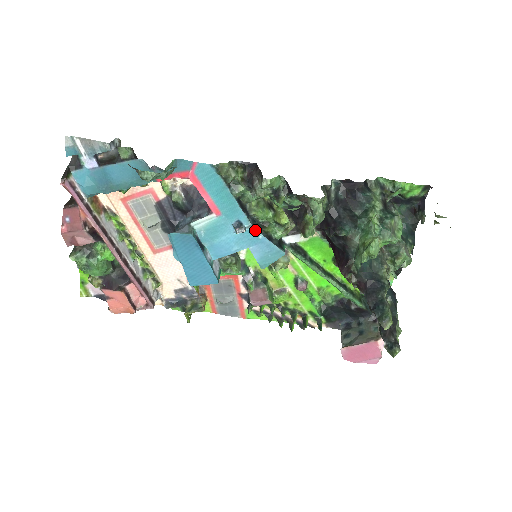
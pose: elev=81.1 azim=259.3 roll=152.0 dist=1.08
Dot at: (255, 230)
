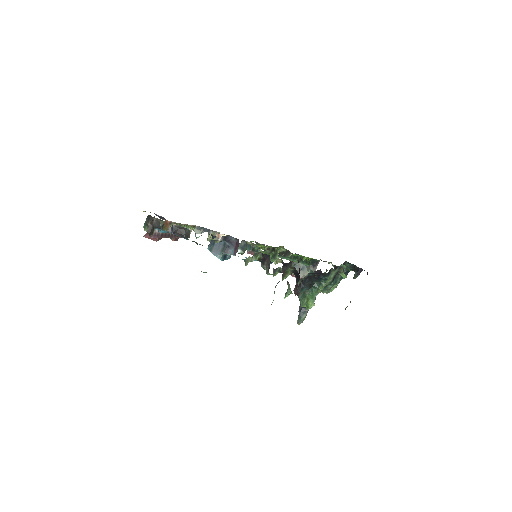
Dot at: occluded
